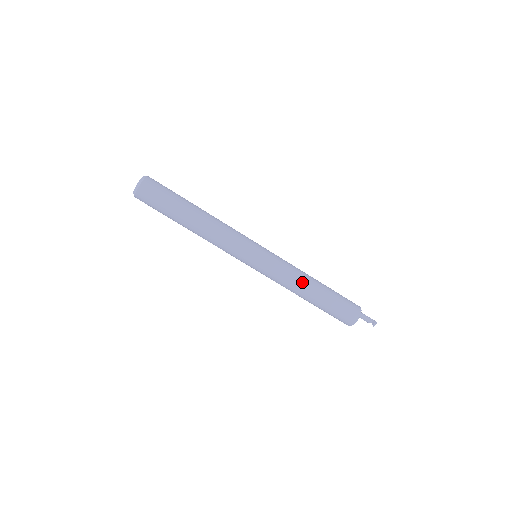
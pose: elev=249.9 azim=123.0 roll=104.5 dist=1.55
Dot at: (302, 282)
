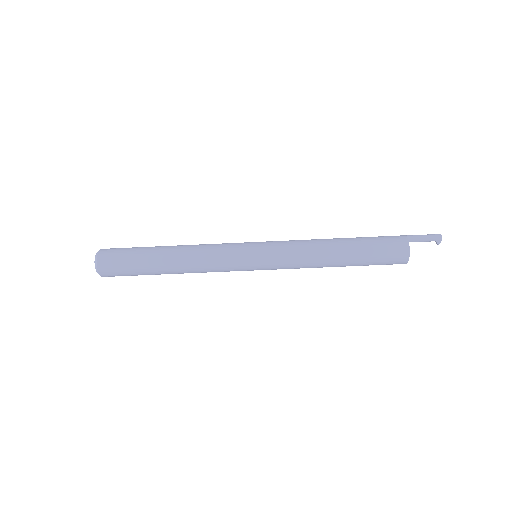
Dot at: (319, 266)
